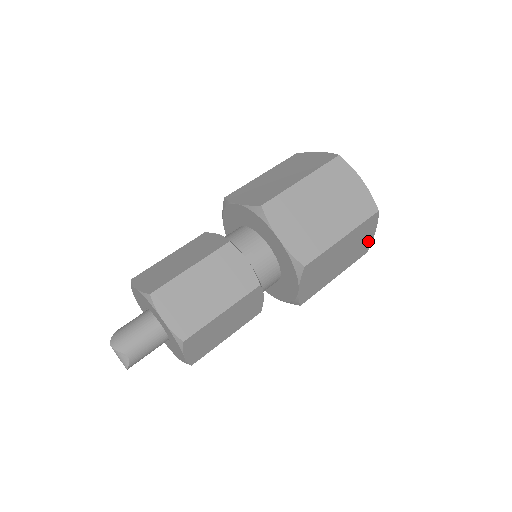
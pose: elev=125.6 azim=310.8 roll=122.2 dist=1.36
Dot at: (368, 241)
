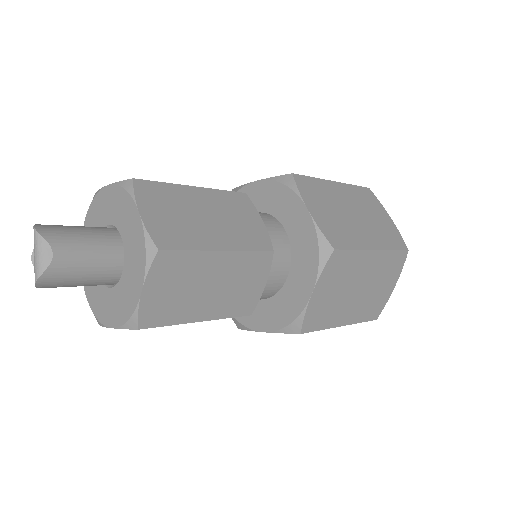
Dot at: (384, 297)
